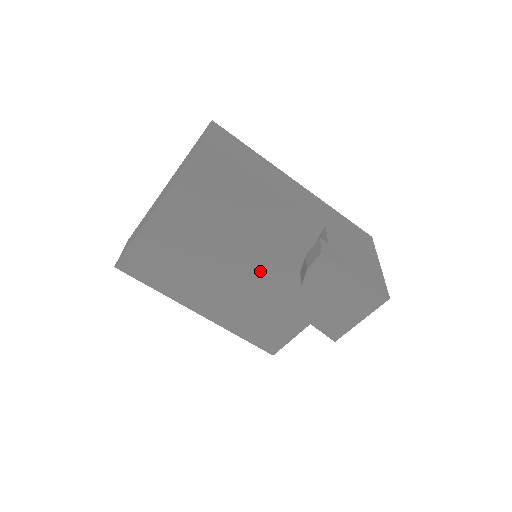
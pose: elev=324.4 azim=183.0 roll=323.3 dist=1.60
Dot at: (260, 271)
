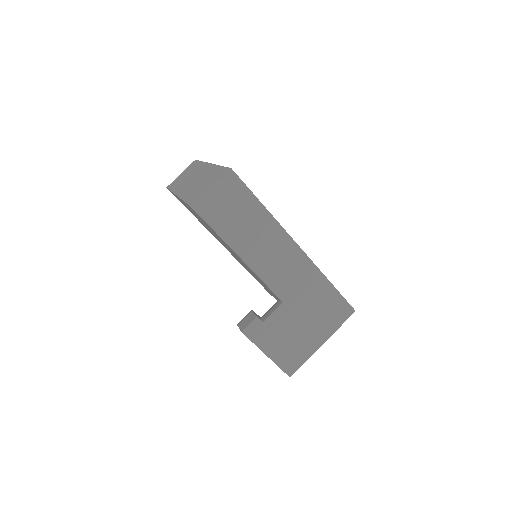
Dot at: occluded
